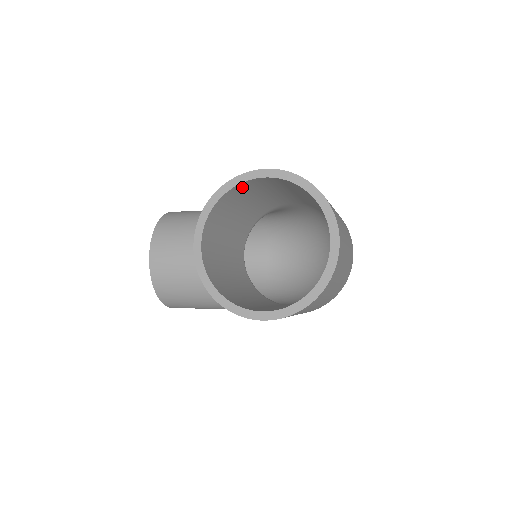
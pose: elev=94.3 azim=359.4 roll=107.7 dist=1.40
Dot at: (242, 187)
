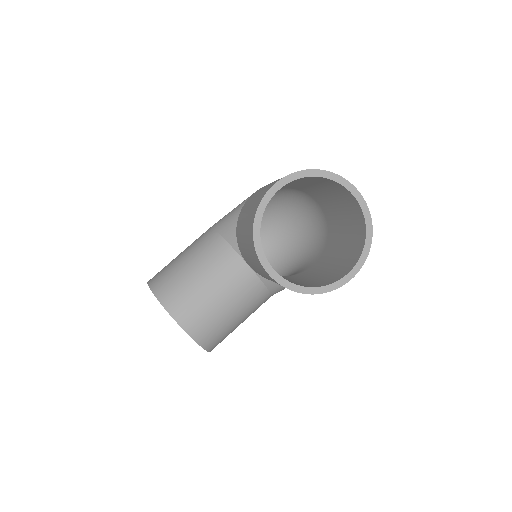
Dot at: occluded
